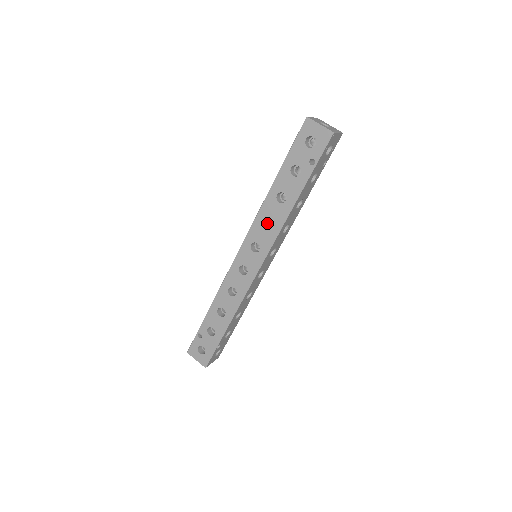
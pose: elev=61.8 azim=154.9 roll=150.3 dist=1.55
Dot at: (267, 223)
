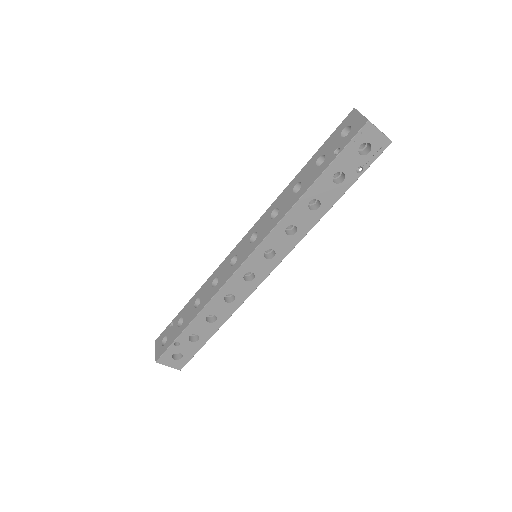
Dot at: occluded
